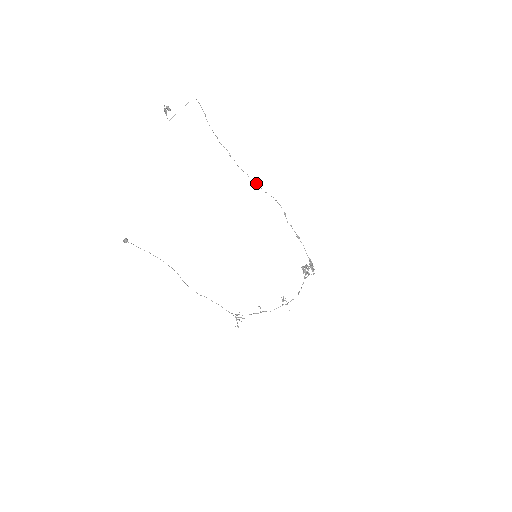
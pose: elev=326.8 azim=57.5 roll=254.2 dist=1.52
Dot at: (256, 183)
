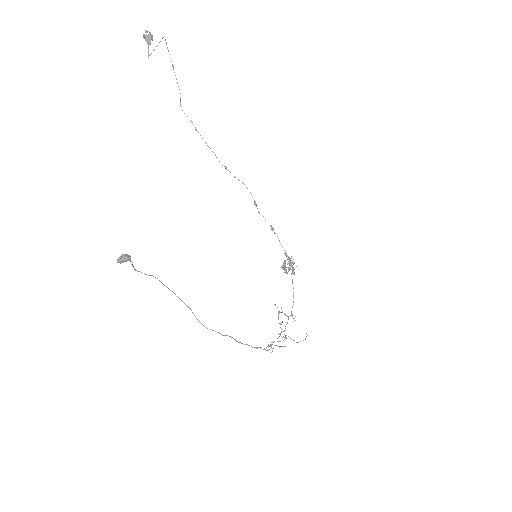
Dot at: (224, 166)
